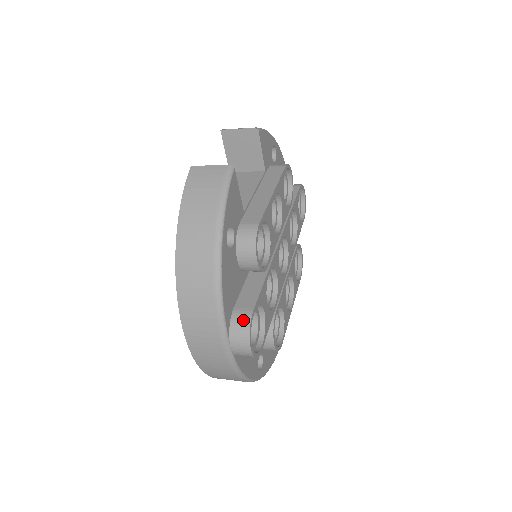
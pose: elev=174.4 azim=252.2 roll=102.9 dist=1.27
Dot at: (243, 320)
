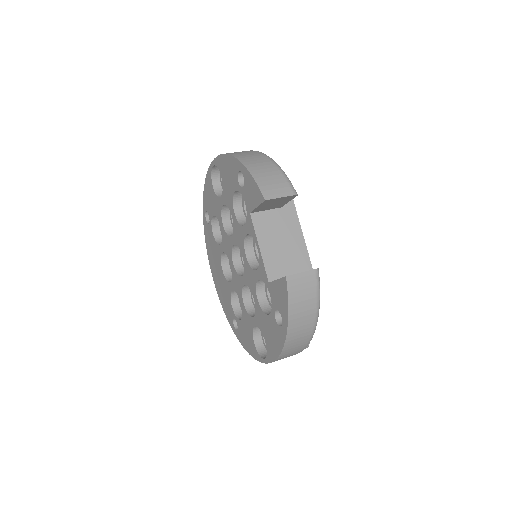
Dot at: occluded
